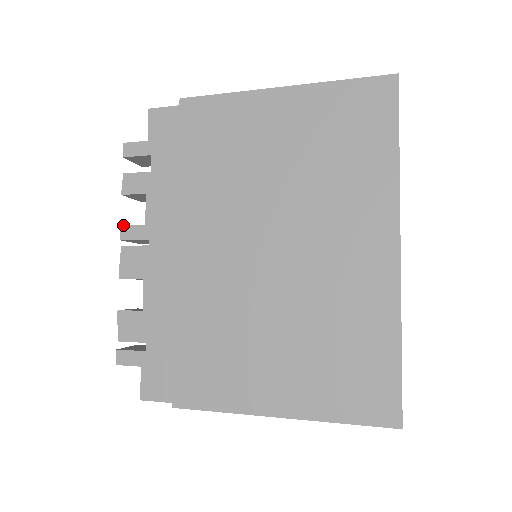
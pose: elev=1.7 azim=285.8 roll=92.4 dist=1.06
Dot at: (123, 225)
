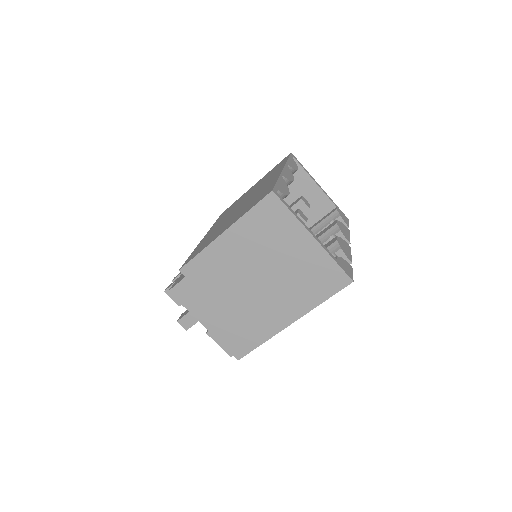
Dot at: occluded
